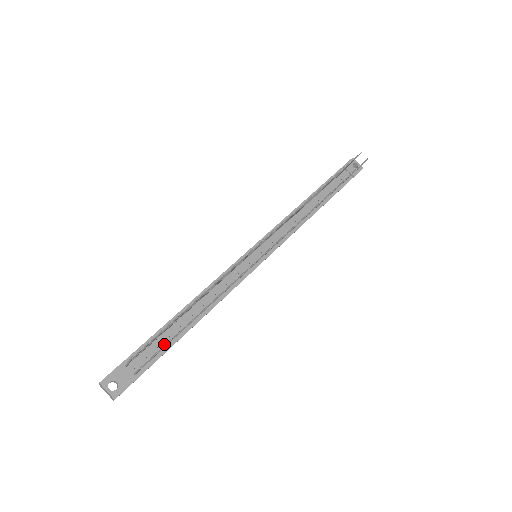
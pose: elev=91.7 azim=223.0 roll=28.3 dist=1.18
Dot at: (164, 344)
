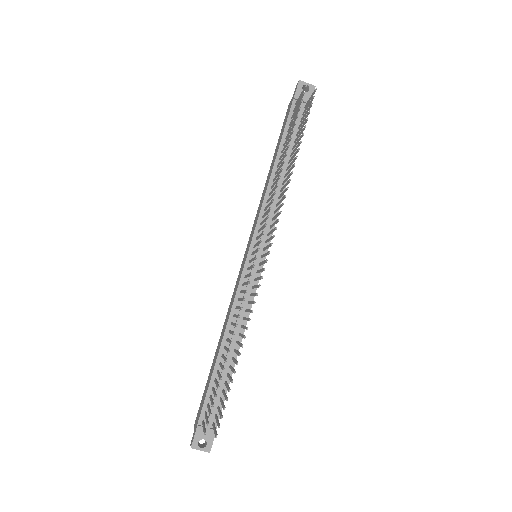
Dot at: (222, 387)
